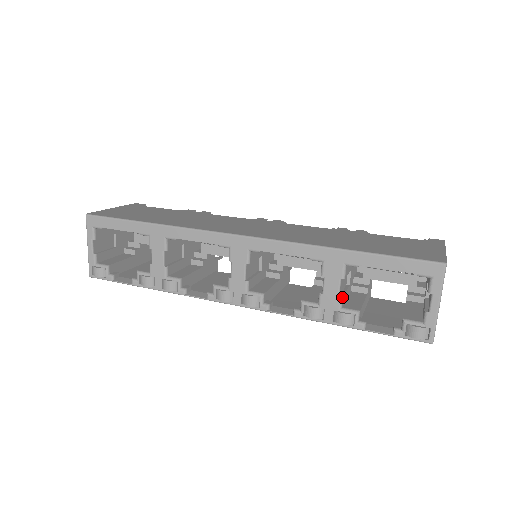
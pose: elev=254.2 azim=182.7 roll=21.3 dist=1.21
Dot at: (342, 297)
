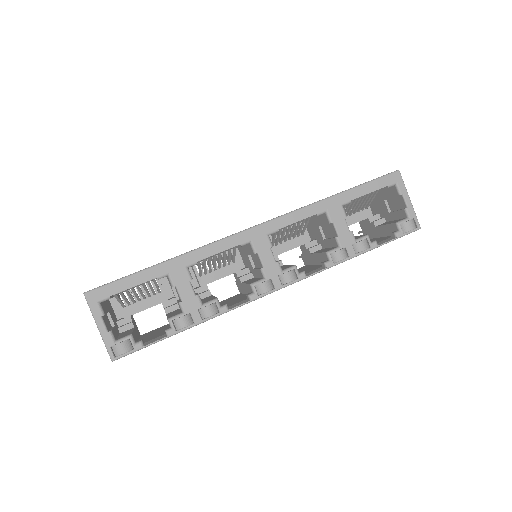
Dot at: (352, 231)
